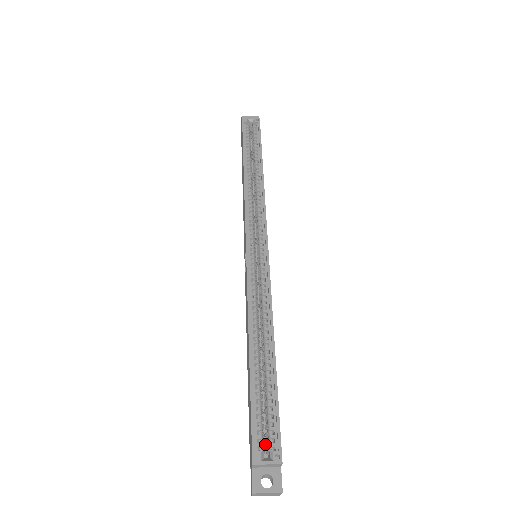
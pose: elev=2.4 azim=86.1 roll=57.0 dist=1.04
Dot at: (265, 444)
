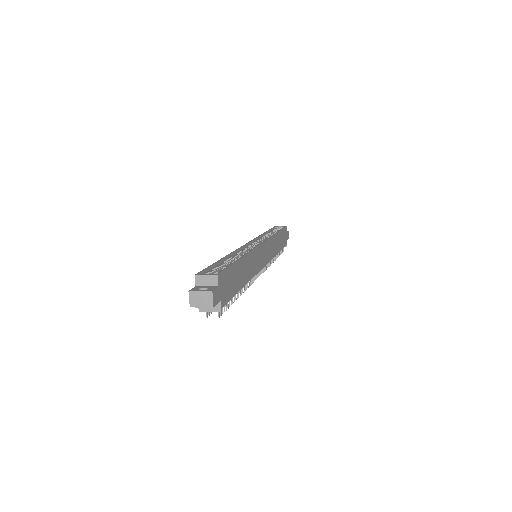
Dot at: occluded
